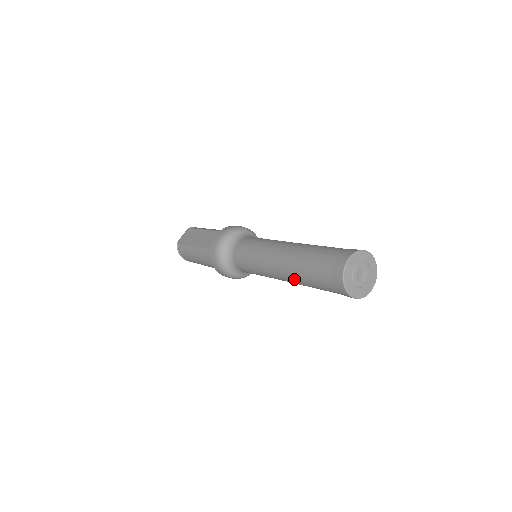
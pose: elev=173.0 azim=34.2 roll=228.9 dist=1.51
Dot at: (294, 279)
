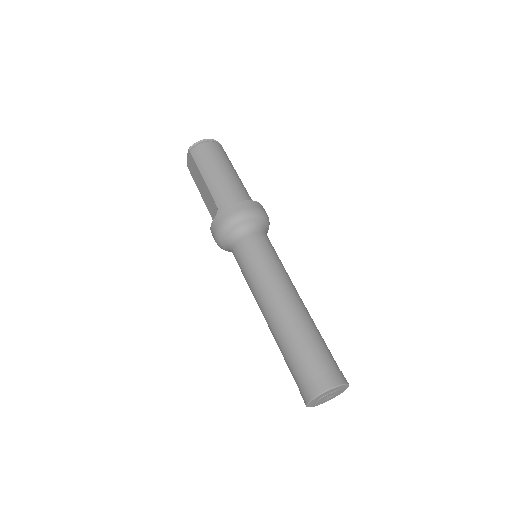
Dot at: occluded
